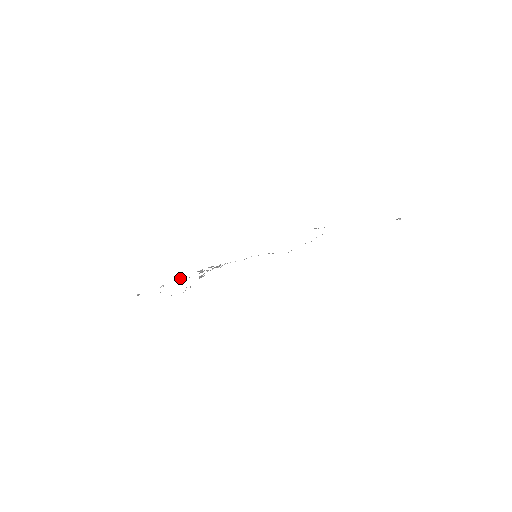
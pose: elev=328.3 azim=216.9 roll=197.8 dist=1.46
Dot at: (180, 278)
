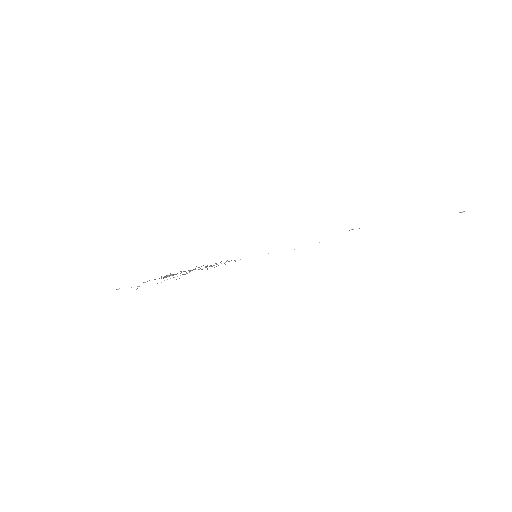
Dot at: (168, 276)
